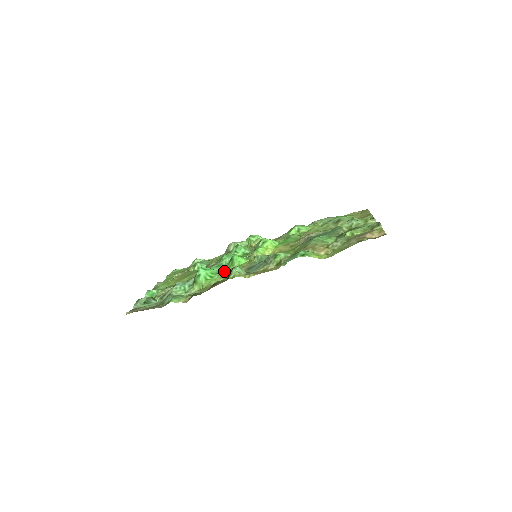
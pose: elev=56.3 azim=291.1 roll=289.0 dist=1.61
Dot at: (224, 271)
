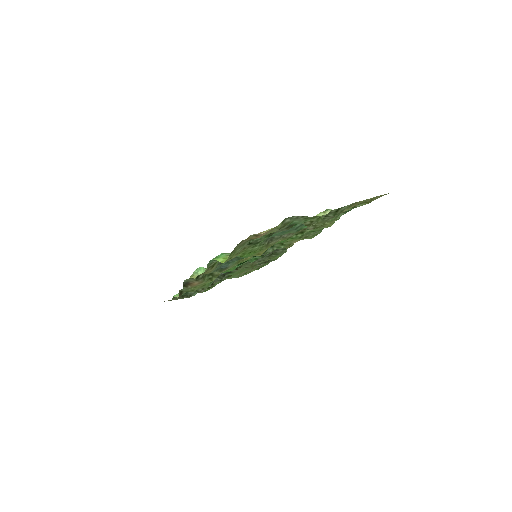
Dot at: occluded
